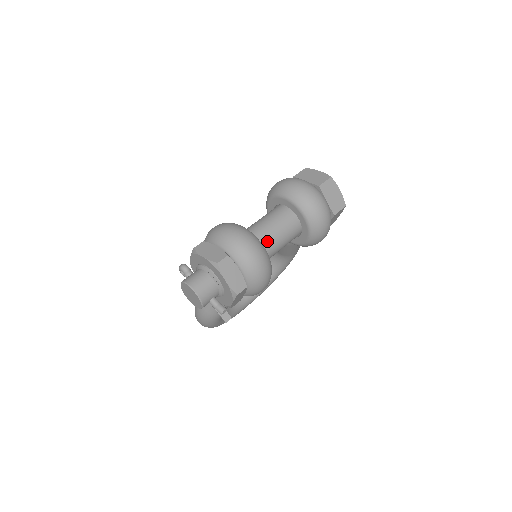
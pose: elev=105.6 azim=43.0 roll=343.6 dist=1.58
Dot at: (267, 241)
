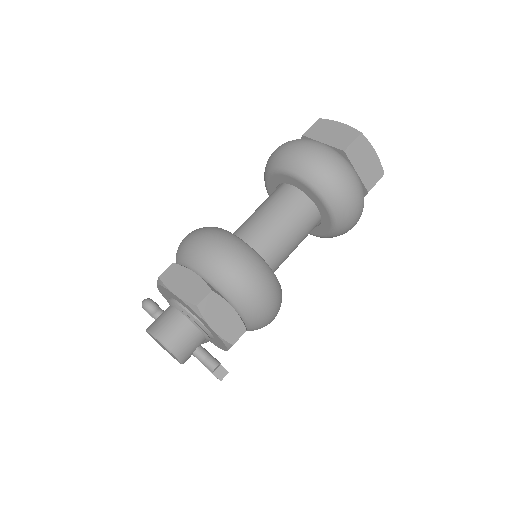
Dot at: (271, 249)
